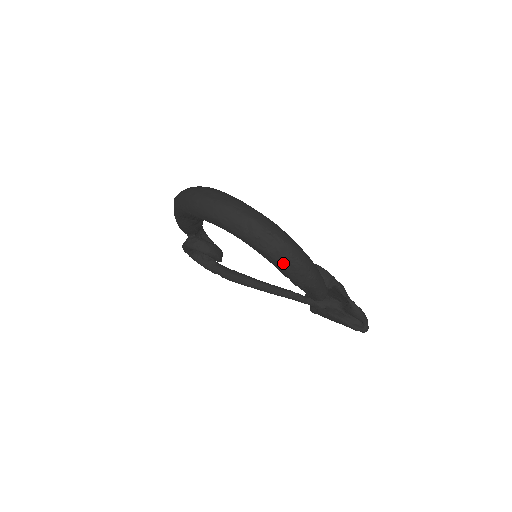
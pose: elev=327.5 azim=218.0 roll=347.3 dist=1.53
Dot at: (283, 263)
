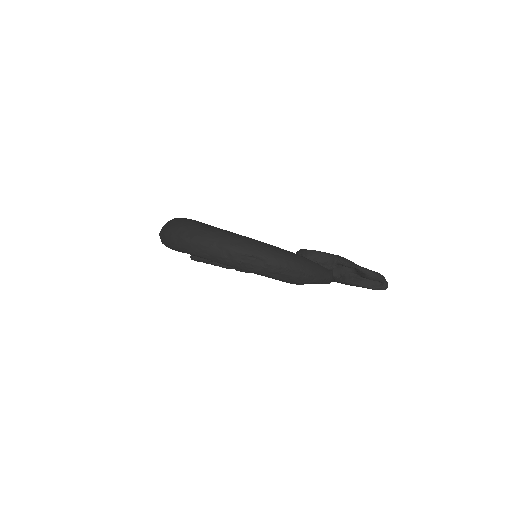
Dot at: (274, 275)
